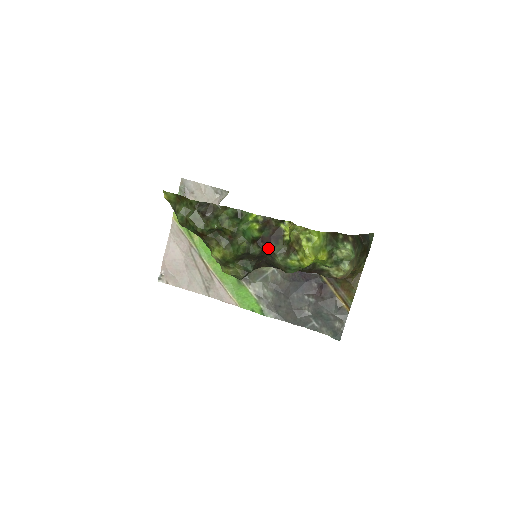
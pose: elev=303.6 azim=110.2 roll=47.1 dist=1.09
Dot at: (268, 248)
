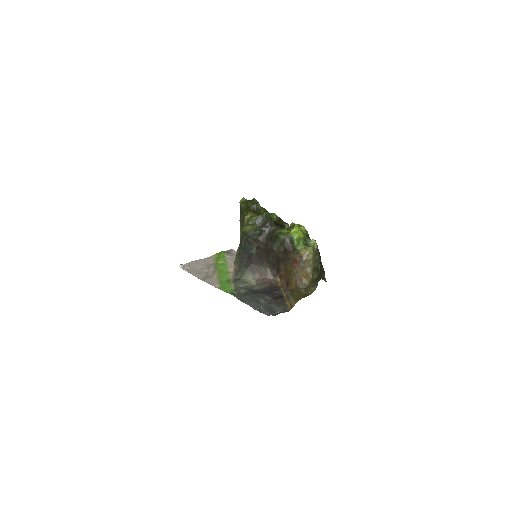
Dot at: (275, 226)
